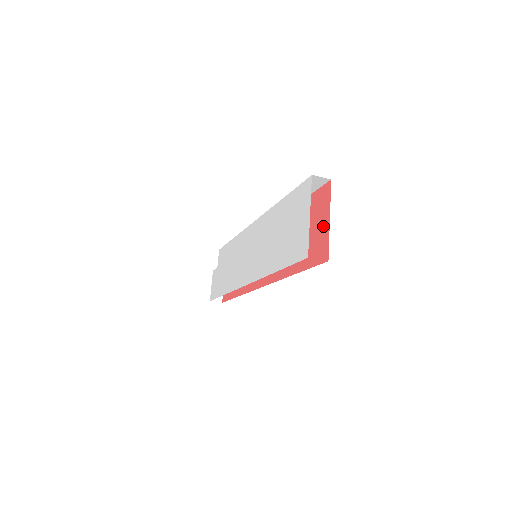
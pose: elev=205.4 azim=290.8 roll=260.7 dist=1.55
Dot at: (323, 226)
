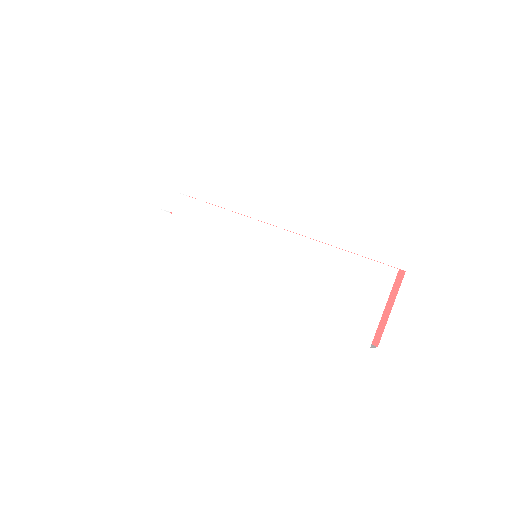
Dot at: occluded
